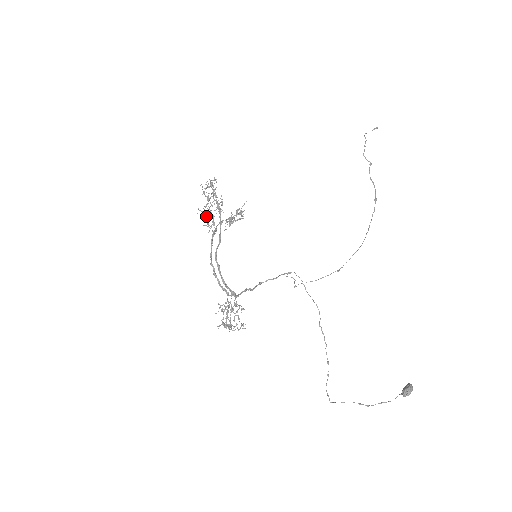
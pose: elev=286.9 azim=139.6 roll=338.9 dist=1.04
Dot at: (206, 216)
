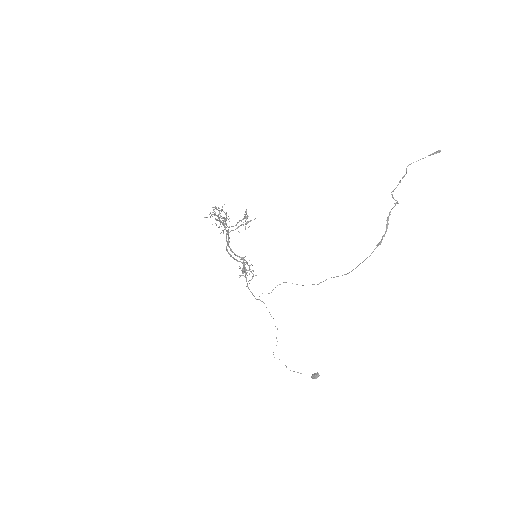
Dot at: occluded
